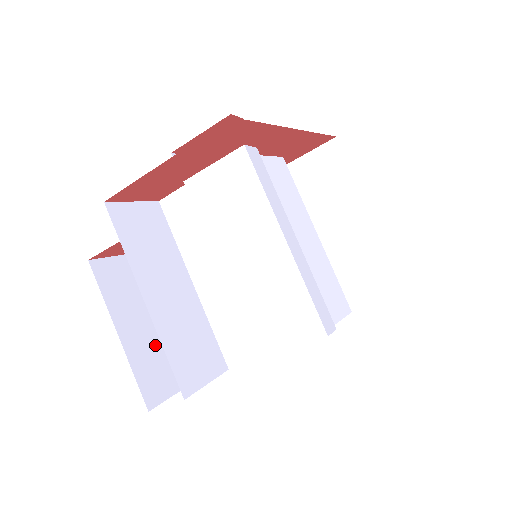
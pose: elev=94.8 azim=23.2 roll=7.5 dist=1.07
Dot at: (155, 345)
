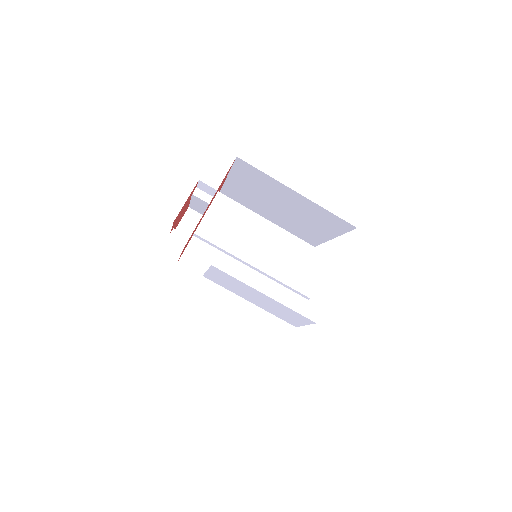
Dot at: occluded
